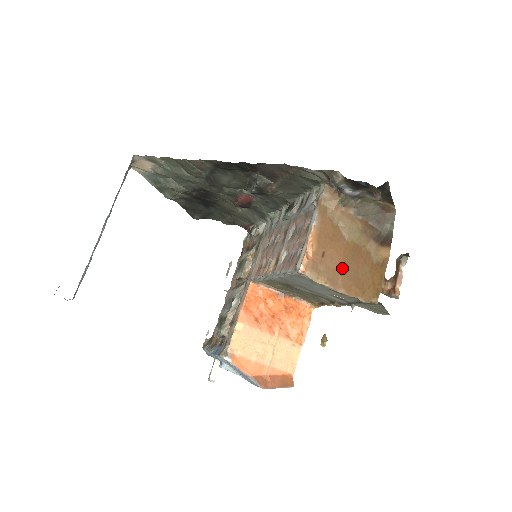
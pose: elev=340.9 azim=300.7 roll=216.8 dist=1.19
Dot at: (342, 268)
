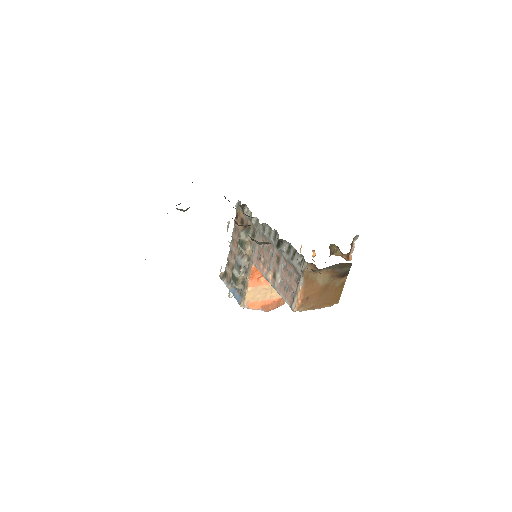
Dot at: (318, 299)
